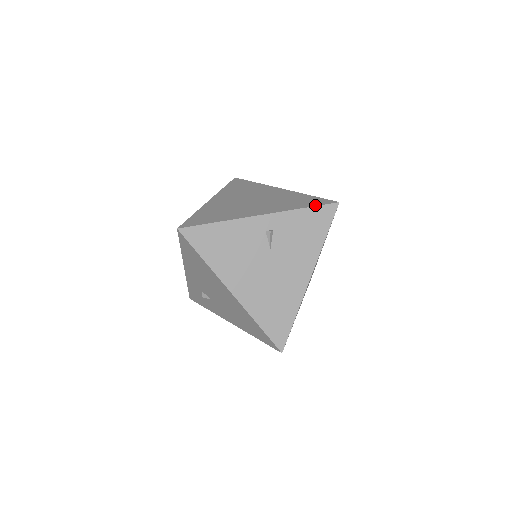
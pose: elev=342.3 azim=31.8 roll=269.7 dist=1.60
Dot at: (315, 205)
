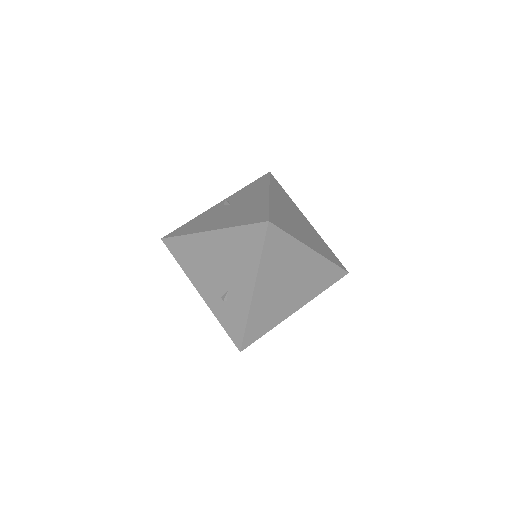
Dot at: occluded
